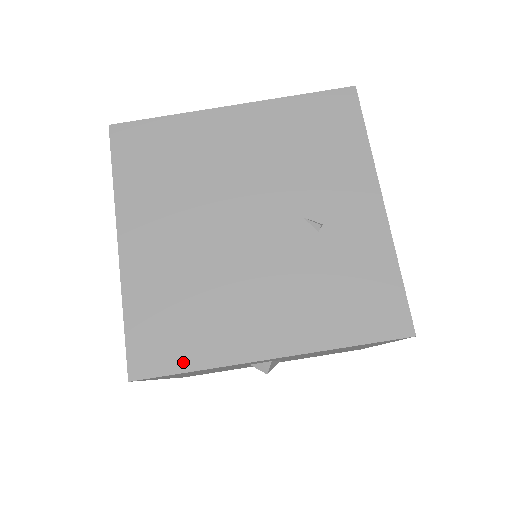
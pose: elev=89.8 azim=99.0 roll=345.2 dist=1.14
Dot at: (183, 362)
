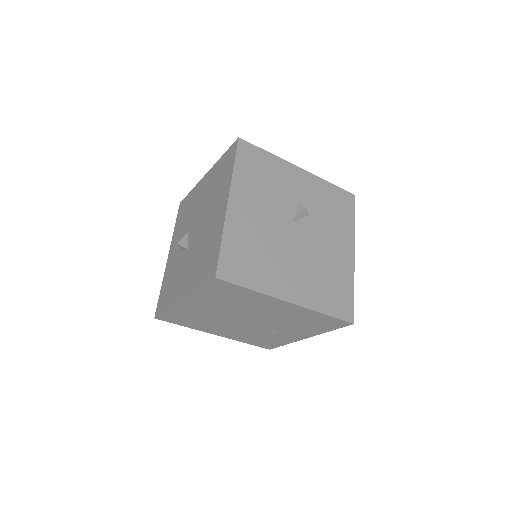
Dot at: (181, 324)
